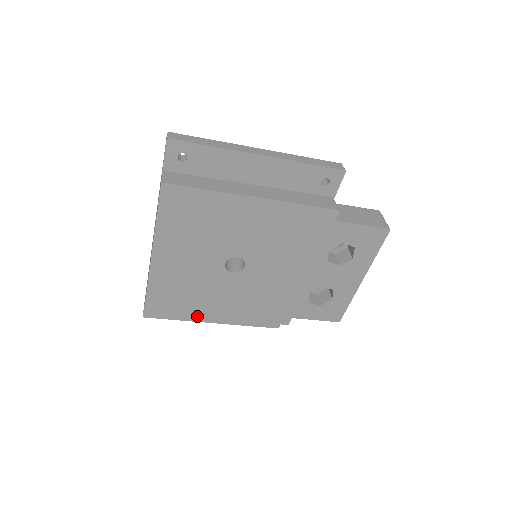
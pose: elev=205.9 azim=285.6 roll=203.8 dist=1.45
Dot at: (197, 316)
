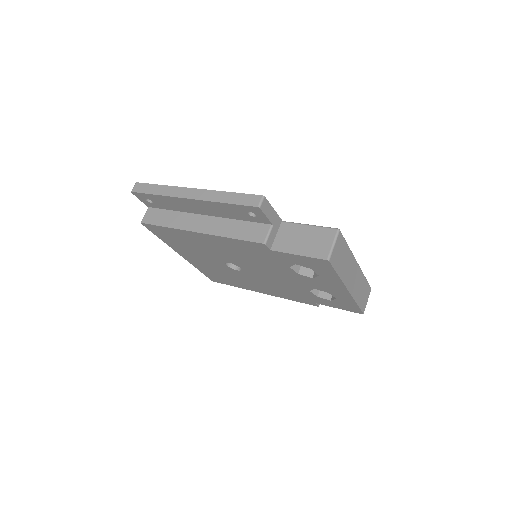
Dot at: occluded
